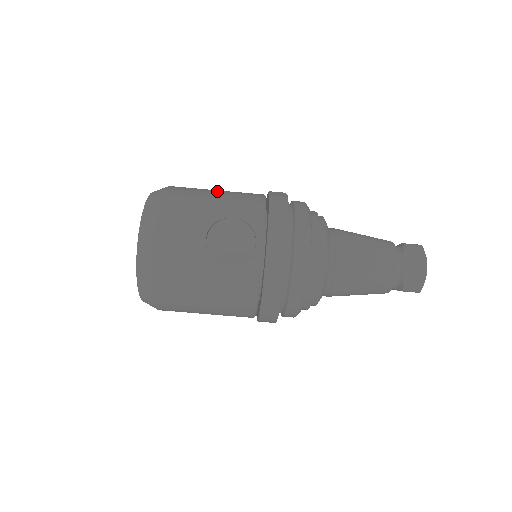
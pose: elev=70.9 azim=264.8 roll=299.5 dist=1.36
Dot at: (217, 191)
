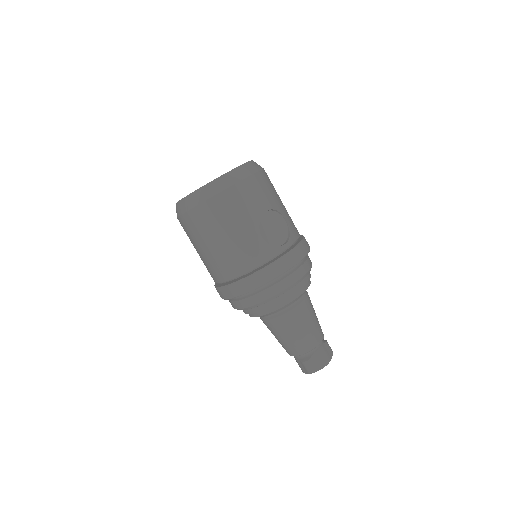
Dot at: occluded
